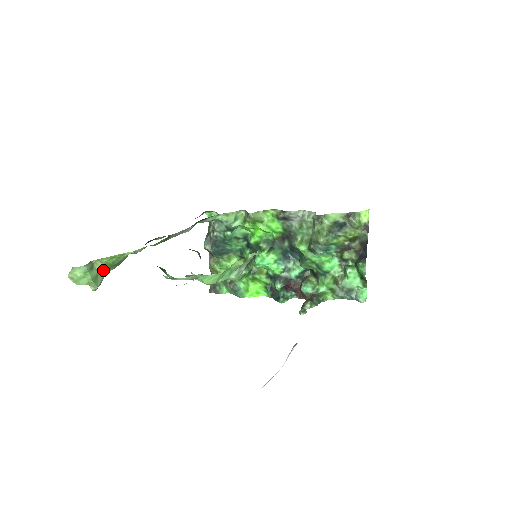
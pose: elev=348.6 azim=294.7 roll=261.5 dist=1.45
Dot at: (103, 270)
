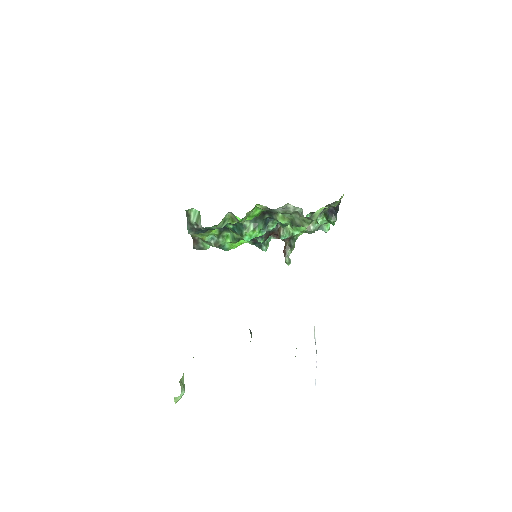
Dot at: occluded
